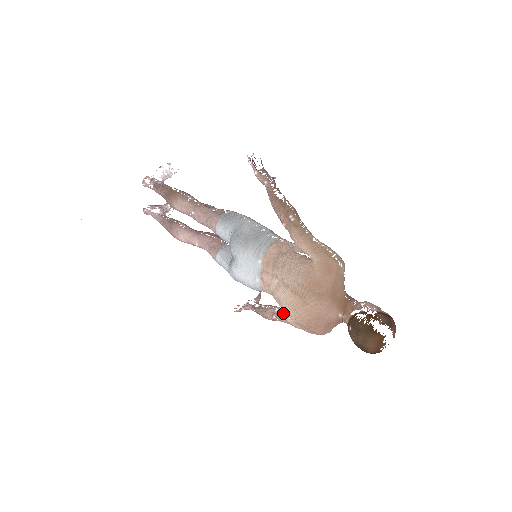
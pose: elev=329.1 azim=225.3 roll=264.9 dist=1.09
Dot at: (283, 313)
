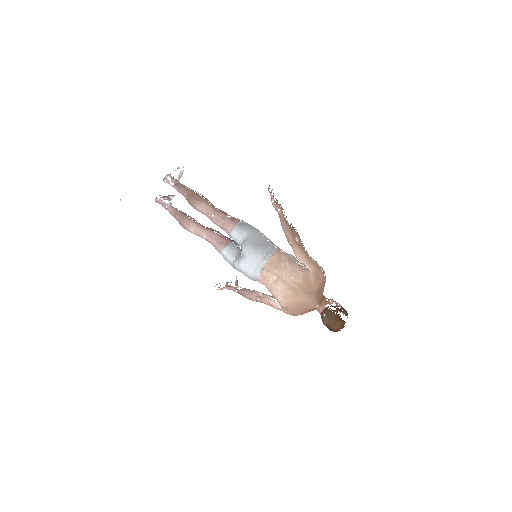
Dot at: (267, 298)
